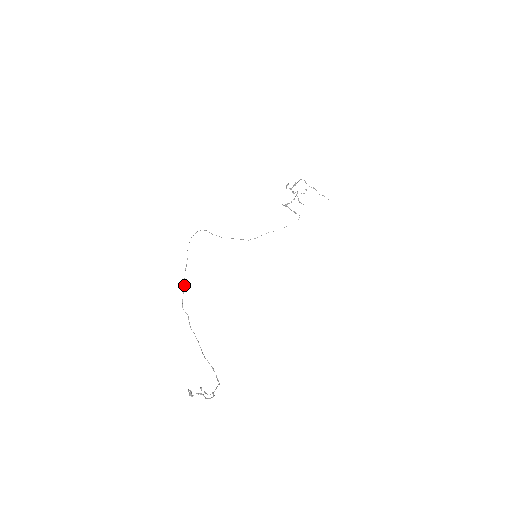
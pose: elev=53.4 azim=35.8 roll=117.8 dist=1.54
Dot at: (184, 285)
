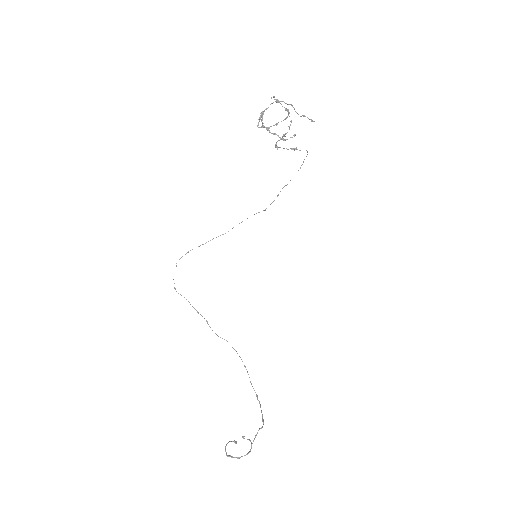
Dot at: occluded
